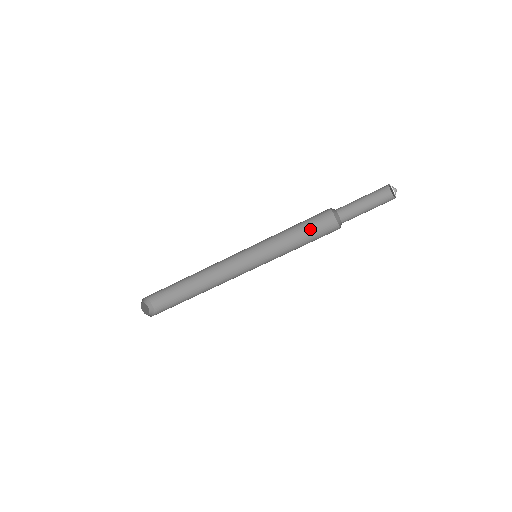
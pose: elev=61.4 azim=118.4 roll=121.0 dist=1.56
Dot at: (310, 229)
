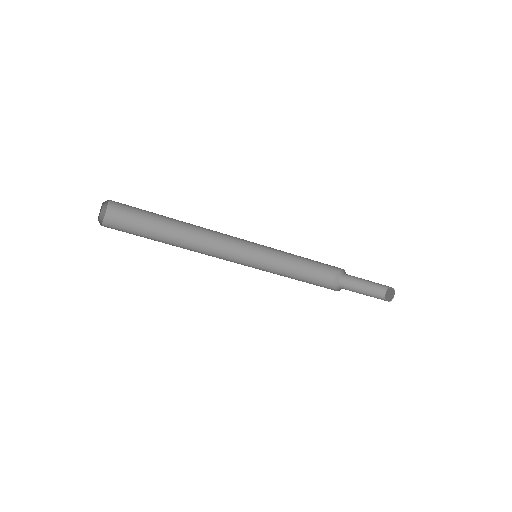
Dot at: (311, 268)
